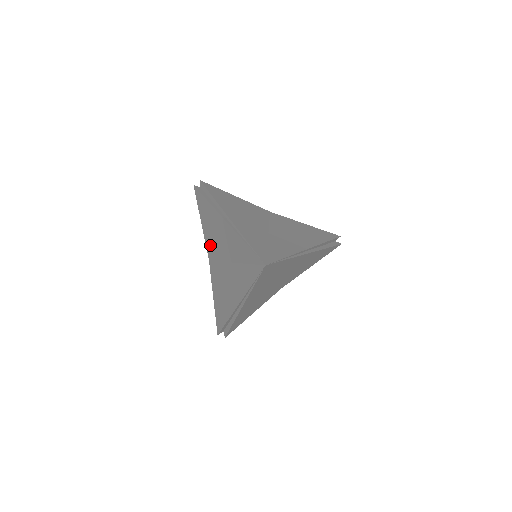
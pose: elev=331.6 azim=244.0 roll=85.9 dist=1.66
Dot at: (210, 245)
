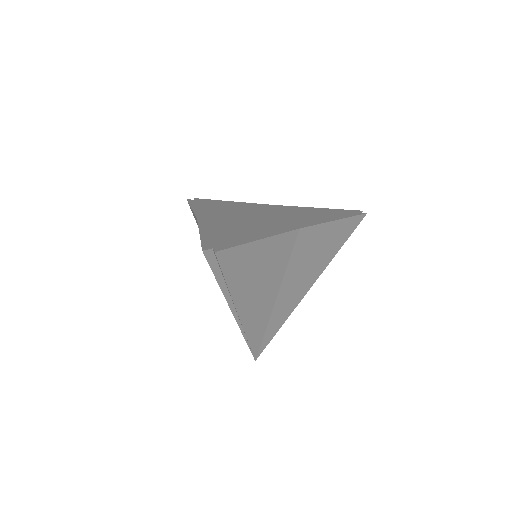
Dot at: occluded
